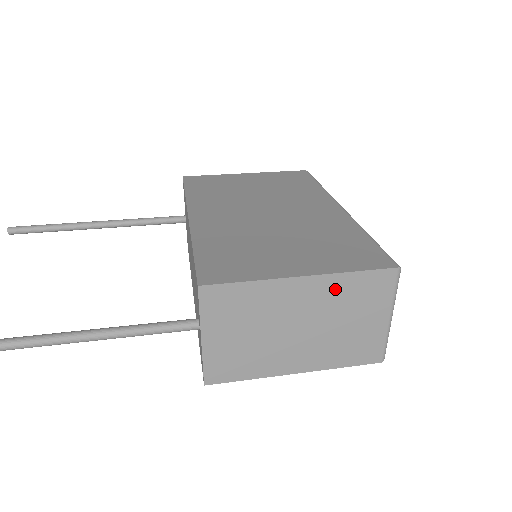
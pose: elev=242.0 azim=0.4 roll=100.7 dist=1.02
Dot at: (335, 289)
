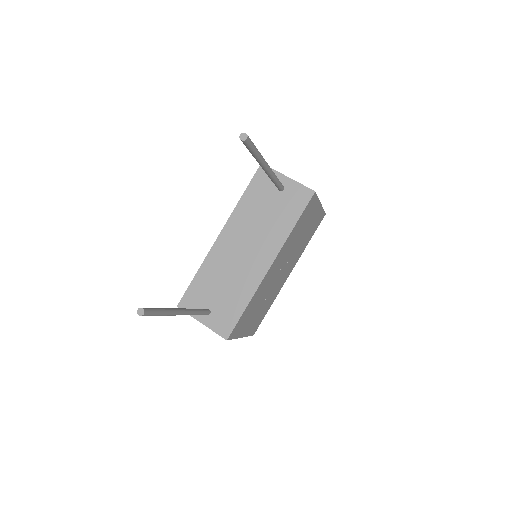
Dot at: occluded
